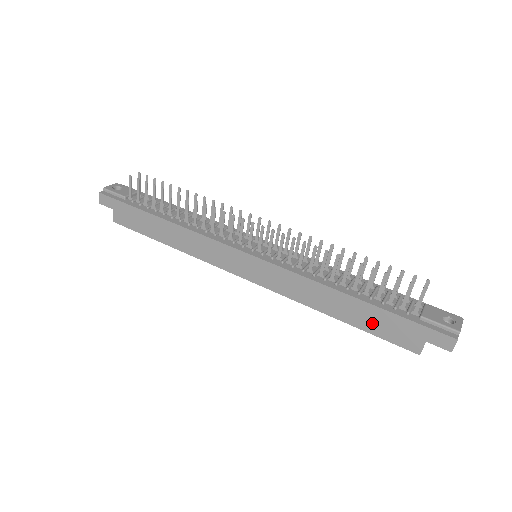
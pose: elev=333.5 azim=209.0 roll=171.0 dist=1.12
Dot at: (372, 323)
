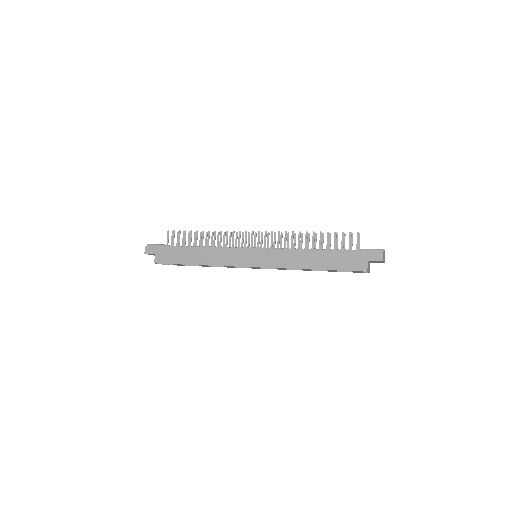
Dot at: (335, 262)
